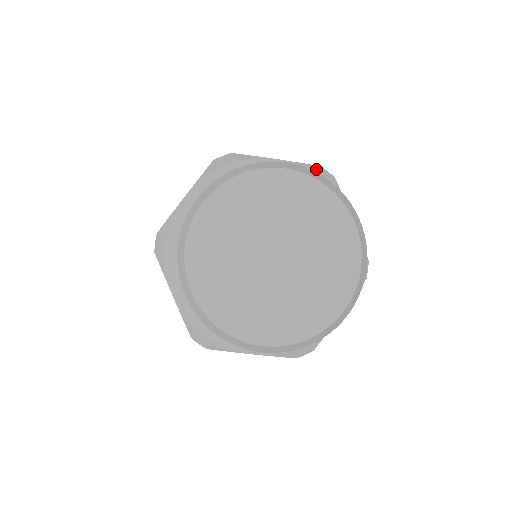
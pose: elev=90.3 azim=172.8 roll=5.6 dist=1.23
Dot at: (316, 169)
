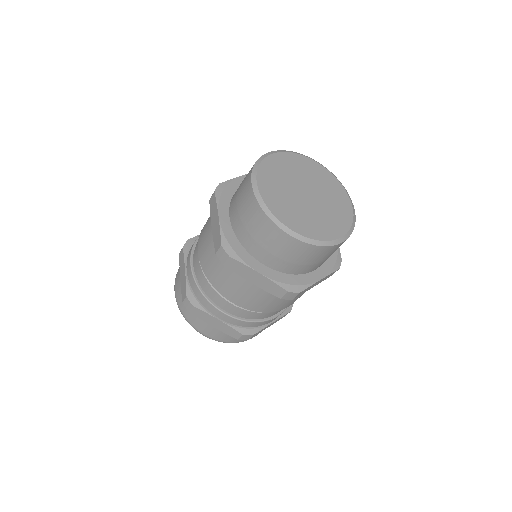
Dot at: occluded
